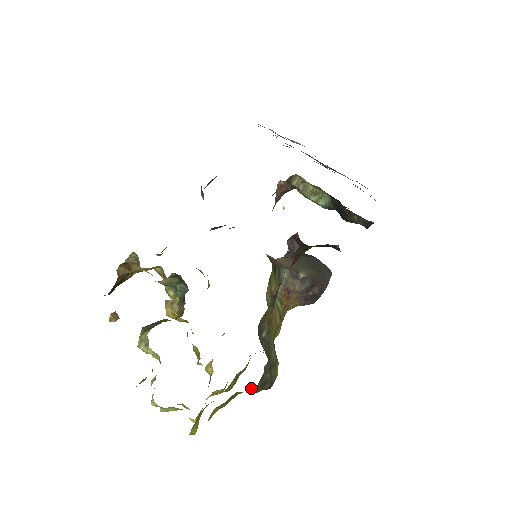
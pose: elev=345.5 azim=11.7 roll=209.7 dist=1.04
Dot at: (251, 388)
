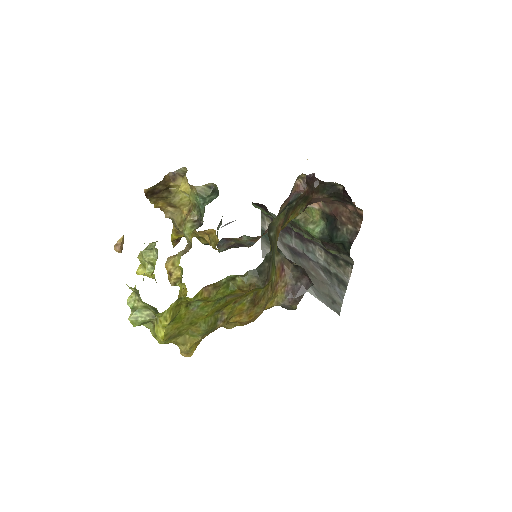
Dot at: (248, 272)
